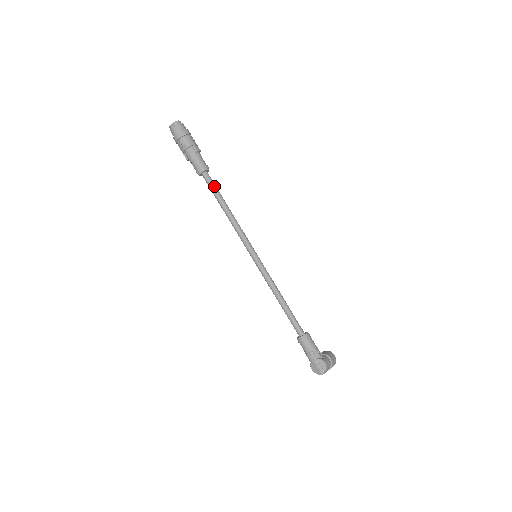
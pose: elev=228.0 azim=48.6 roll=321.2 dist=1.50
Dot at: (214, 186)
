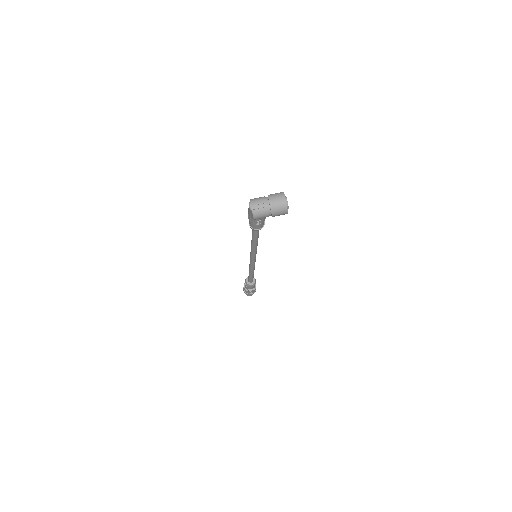
Dot at: occluded
